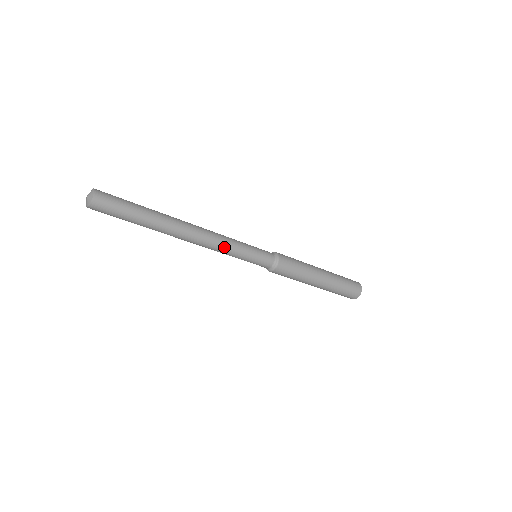
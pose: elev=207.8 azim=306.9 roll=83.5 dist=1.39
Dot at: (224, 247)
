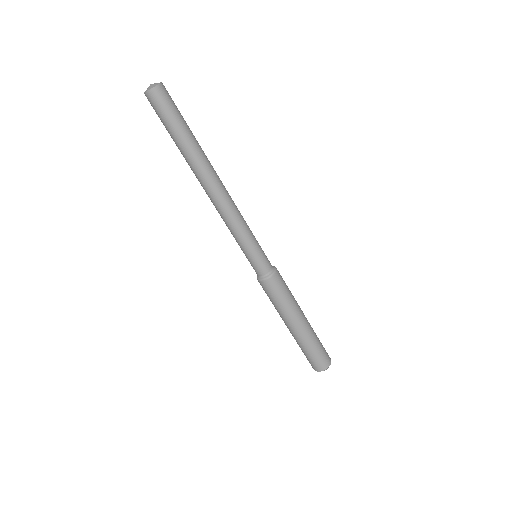
Dot at: (240, 217)
